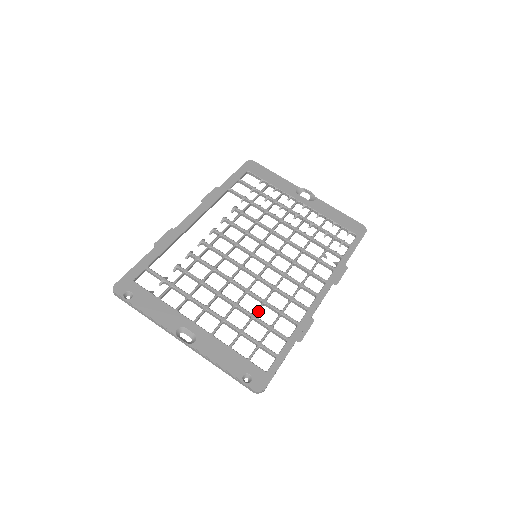
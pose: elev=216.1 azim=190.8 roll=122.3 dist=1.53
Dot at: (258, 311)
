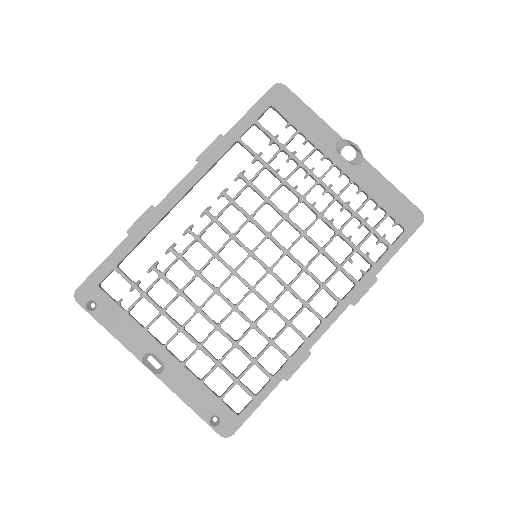
Dot at: (244, 336)
